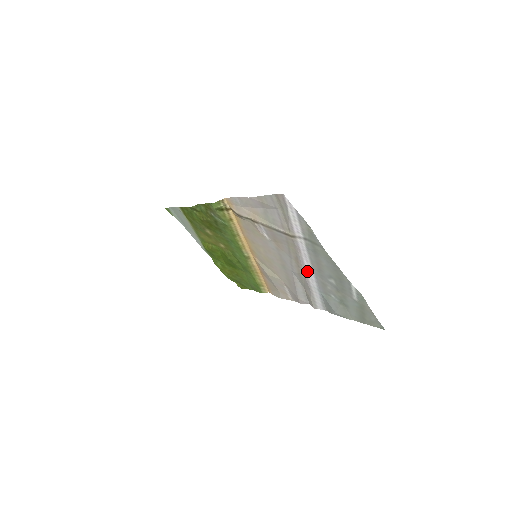
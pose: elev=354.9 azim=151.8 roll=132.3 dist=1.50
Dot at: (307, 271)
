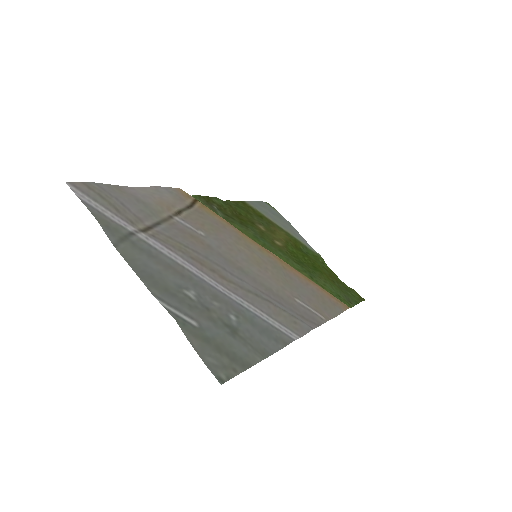
Dot at: (209, 277)
